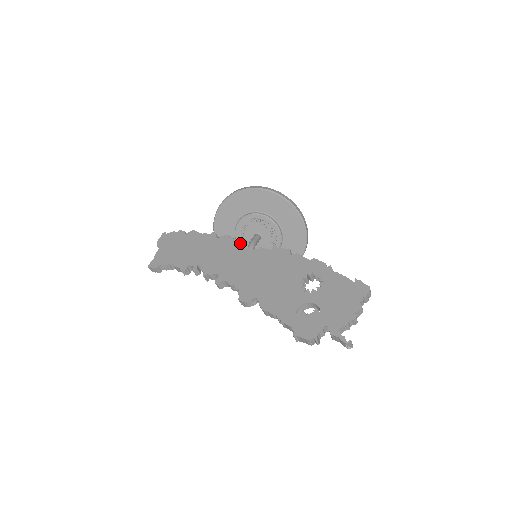
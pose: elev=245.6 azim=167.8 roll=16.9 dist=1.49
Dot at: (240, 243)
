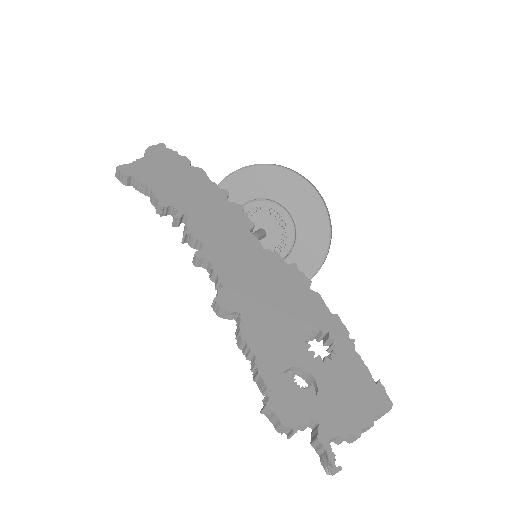
Dot at: (253, 228)
